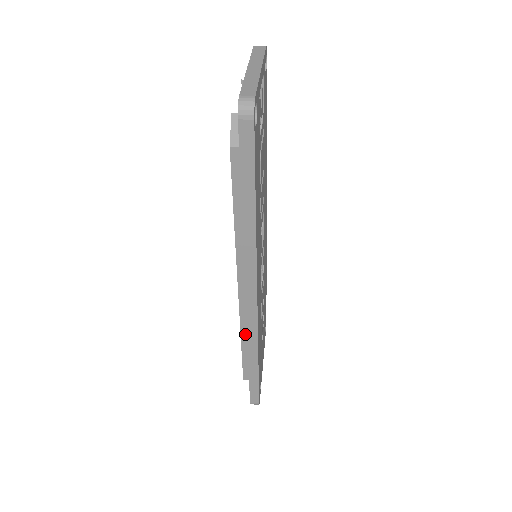
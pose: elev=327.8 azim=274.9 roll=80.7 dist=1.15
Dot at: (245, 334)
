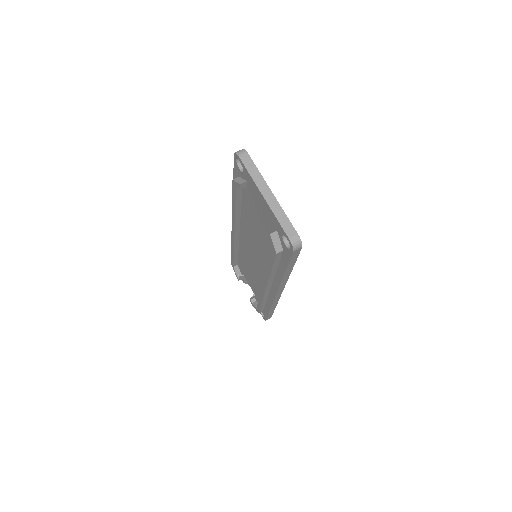
Dot at: (265, 300)
